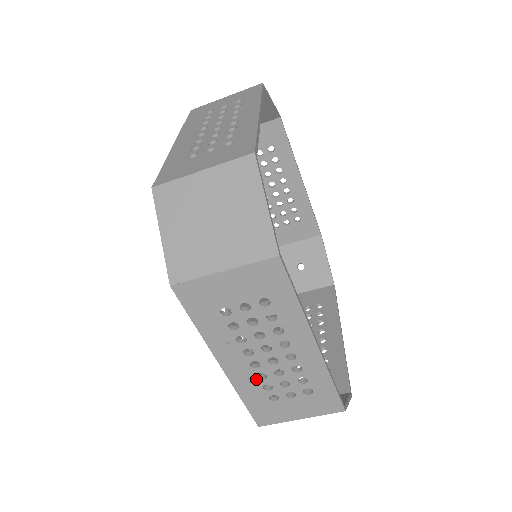
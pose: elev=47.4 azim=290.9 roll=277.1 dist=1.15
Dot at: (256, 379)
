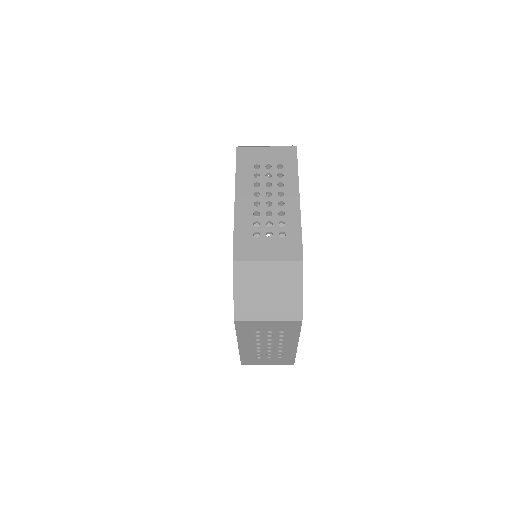
Dot at: (255, 351)
